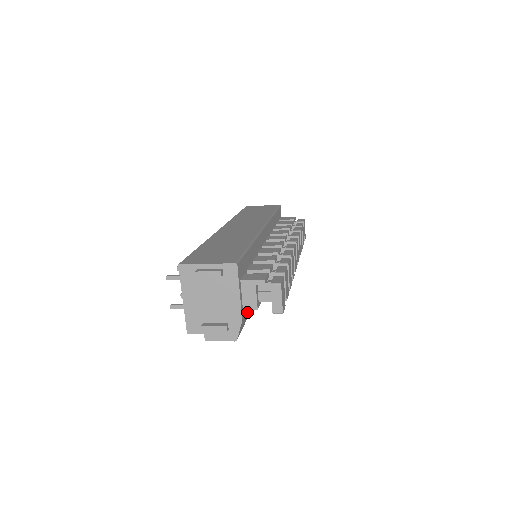
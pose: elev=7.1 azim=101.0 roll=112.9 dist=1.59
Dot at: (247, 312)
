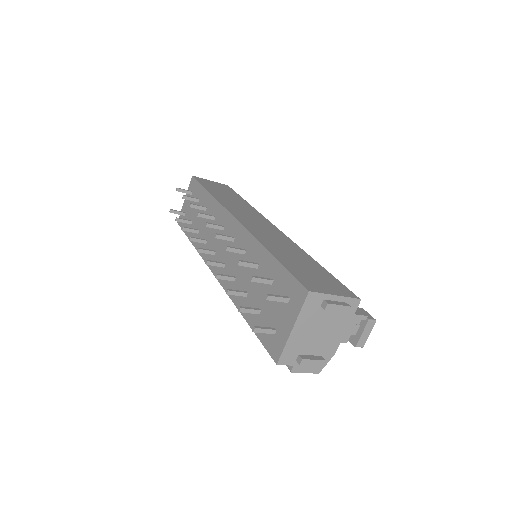
Dot at: occluded
